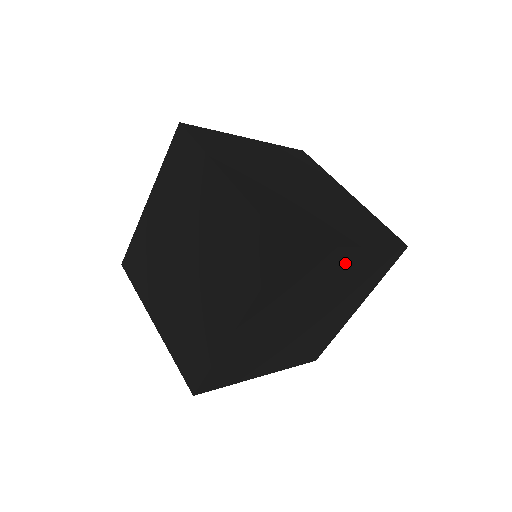
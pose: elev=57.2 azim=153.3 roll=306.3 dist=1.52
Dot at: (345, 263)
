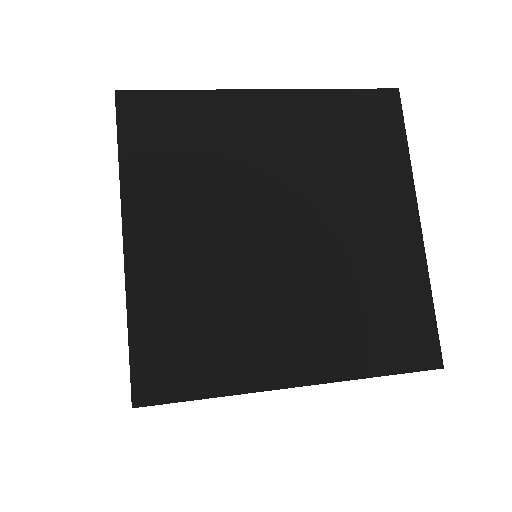
Dot at: (267, 119)
